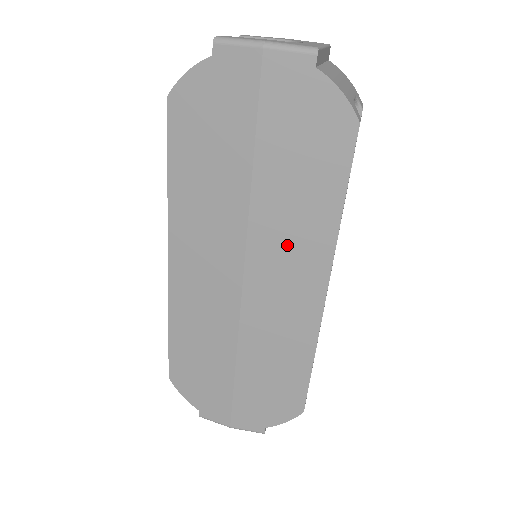
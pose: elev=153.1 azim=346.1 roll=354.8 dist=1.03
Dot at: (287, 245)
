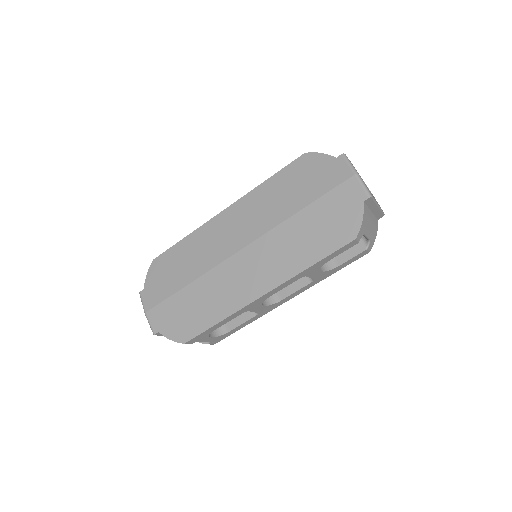
Dot at: (275, 255)
